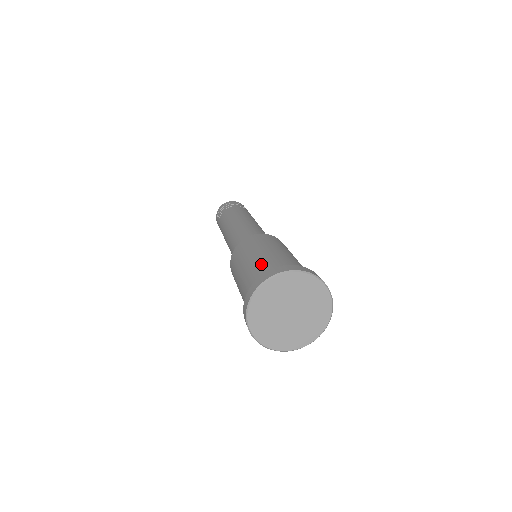
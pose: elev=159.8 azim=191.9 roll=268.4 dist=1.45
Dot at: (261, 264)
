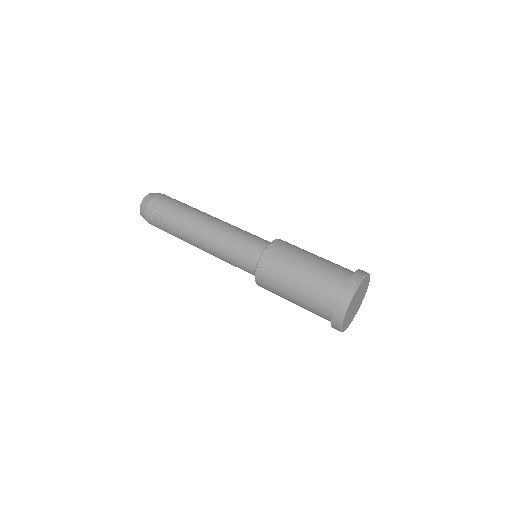
Dot at: (331, 265)
